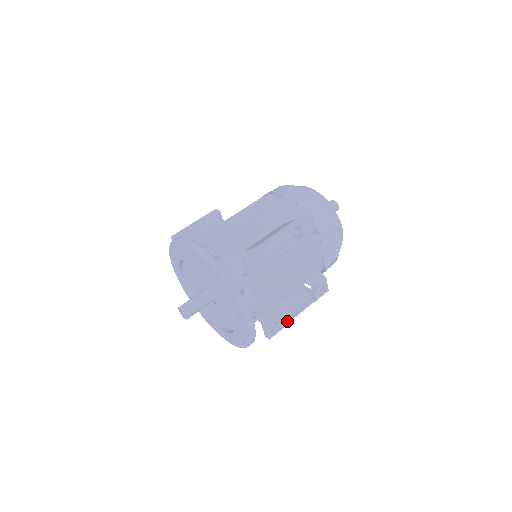
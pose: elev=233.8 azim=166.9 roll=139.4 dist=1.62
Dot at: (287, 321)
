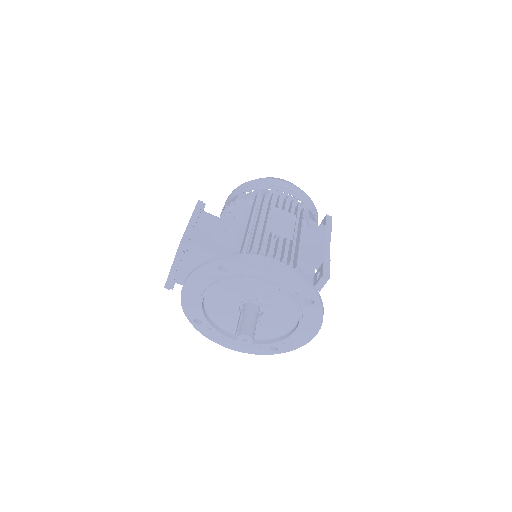
Dot at: occluded
